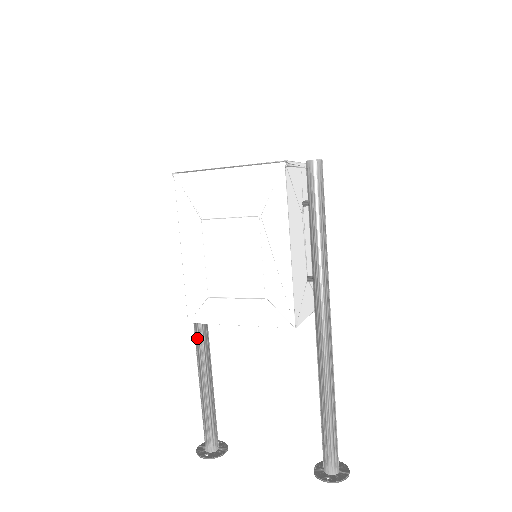
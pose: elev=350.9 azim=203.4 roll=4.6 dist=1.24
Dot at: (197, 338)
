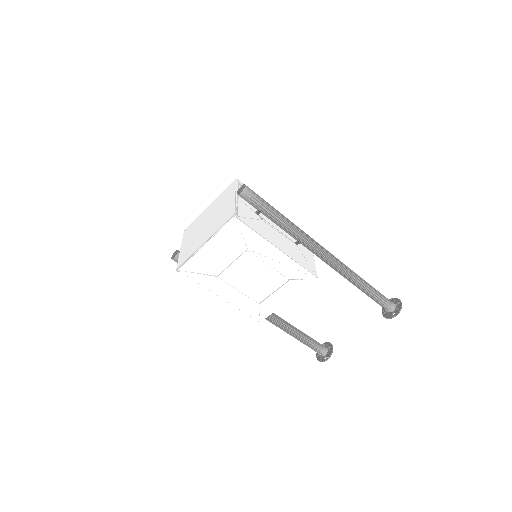
Dot at: (266, 319)
